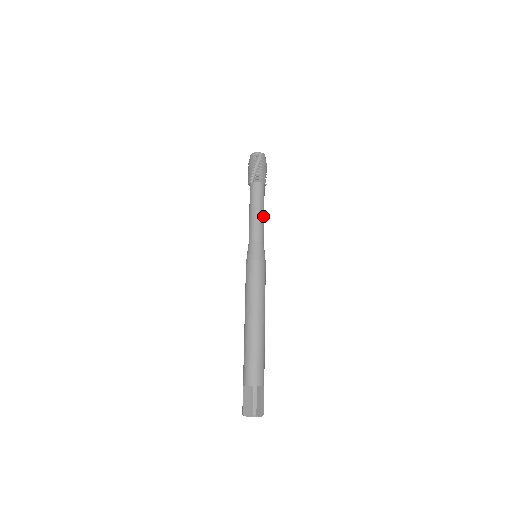
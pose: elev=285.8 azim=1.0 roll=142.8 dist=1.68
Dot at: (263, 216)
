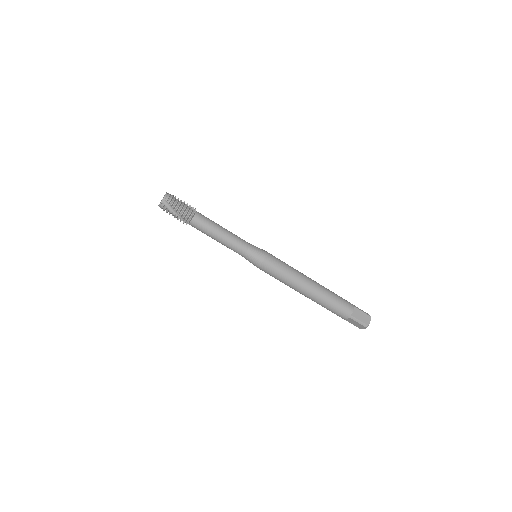
Dot at: (226, 233)
